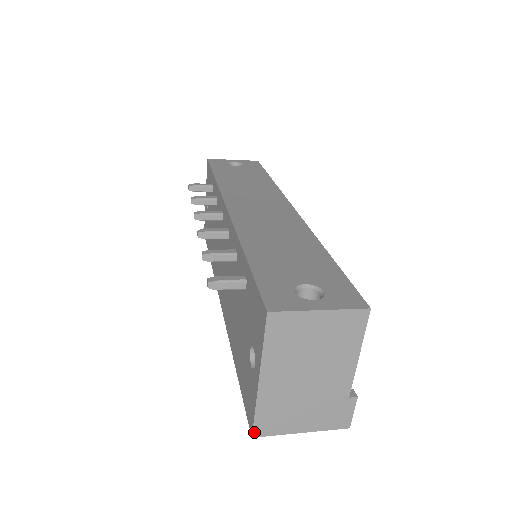
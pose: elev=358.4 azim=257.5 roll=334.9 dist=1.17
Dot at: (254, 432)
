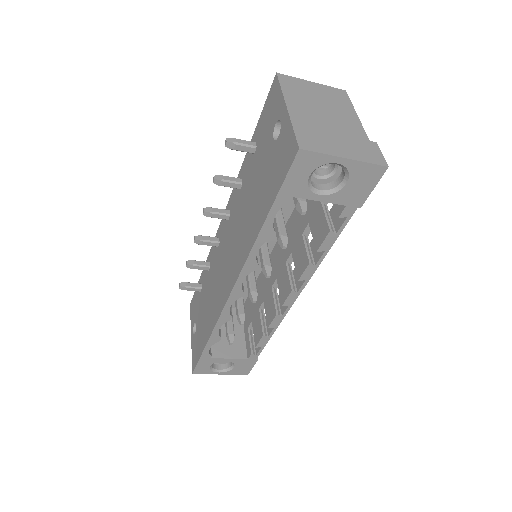
Dot at: (299, 145)
